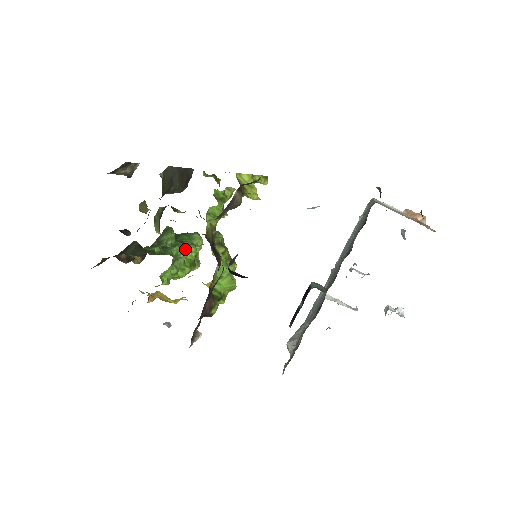
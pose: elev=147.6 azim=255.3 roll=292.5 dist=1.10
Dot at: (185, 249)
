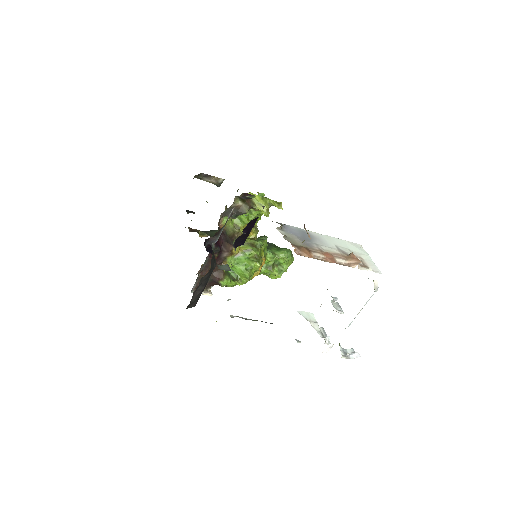
Dot at: occluded
